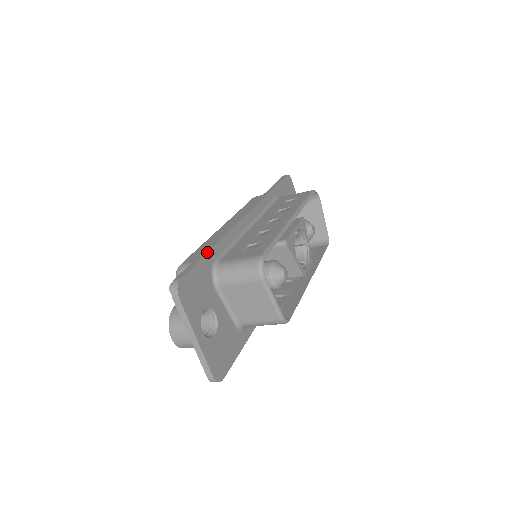
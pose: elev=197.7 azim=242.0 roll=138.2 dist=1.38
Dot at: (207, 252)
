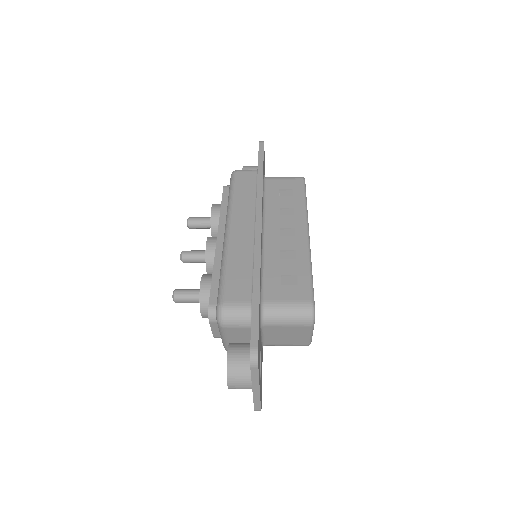
Dot at: (259, 299)
